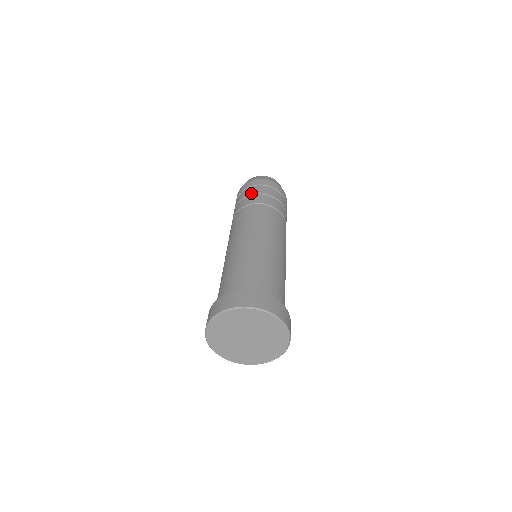
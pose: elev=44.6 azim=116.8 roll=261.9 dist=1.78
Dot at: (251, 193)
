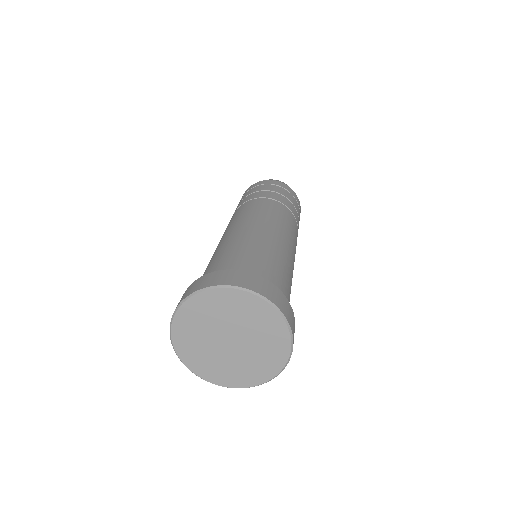
Dot at: (264, 189)
